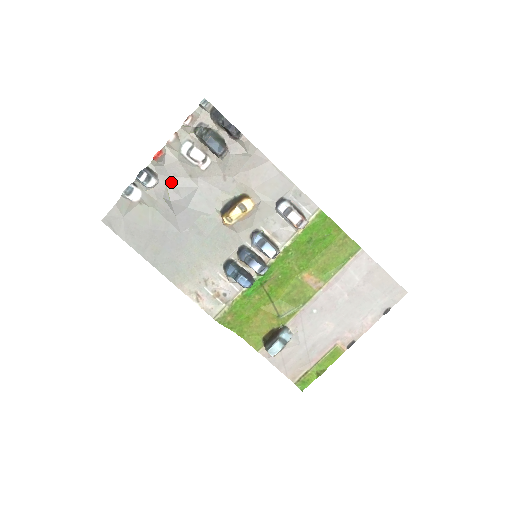
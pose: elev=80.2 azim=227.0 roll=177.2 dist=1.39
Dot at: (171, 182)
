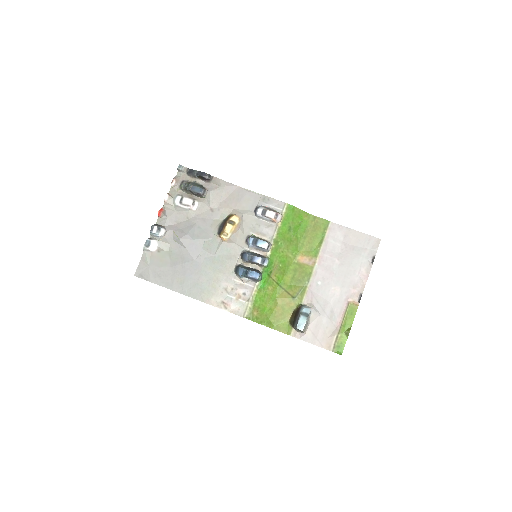
Dot at: (175, 227)
